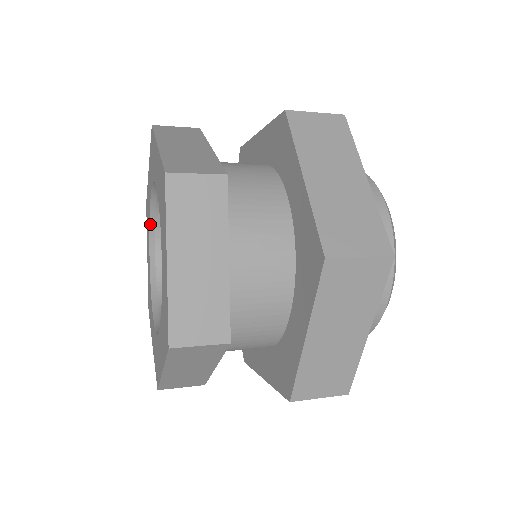
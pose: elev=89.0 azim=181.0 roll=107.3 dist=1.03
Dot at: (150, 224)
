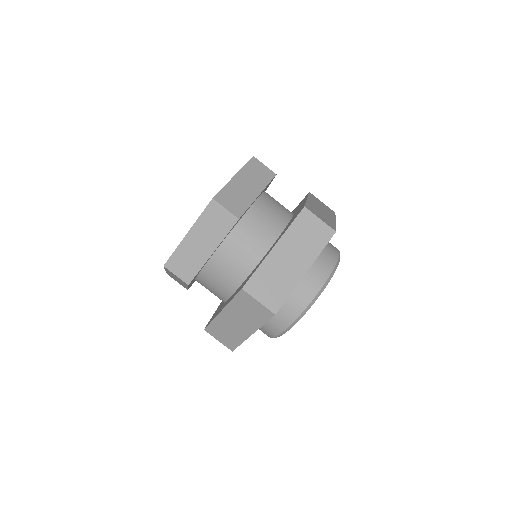
Dot at: occluded
